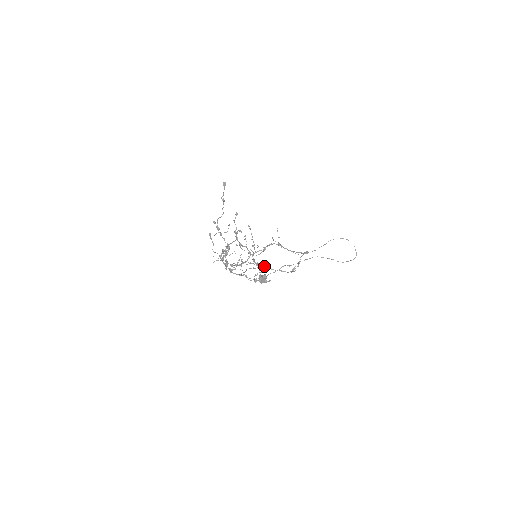
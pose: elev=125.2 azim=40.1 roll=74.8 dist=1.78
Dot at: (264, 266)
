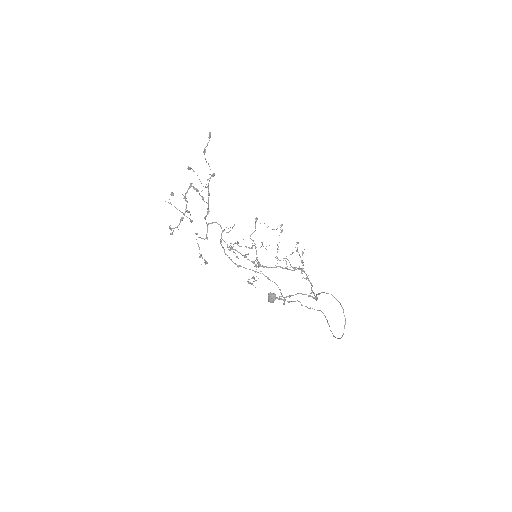
Dot at: occluded
